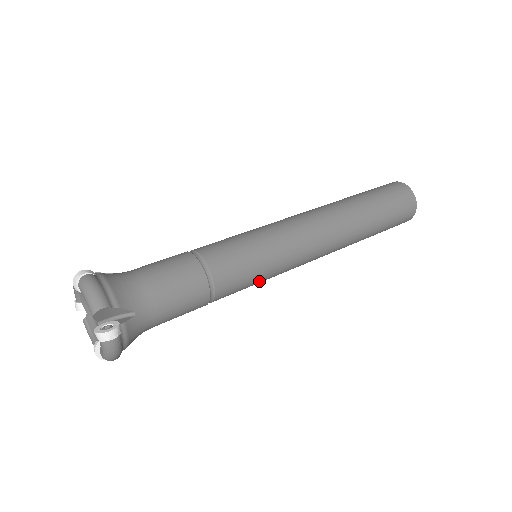
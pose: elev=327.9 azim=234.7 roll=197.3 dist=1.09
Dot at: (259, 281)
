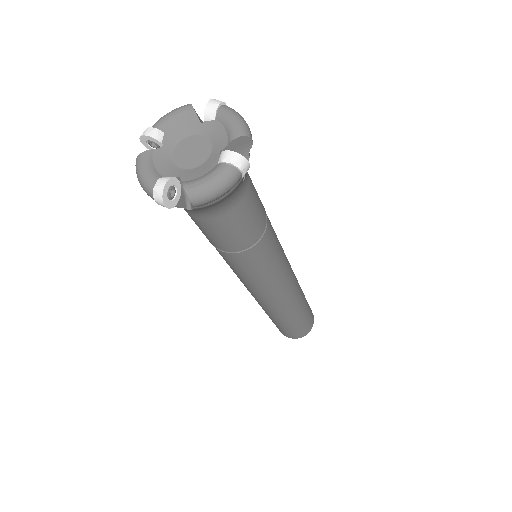
Dot at: (278, 240)
